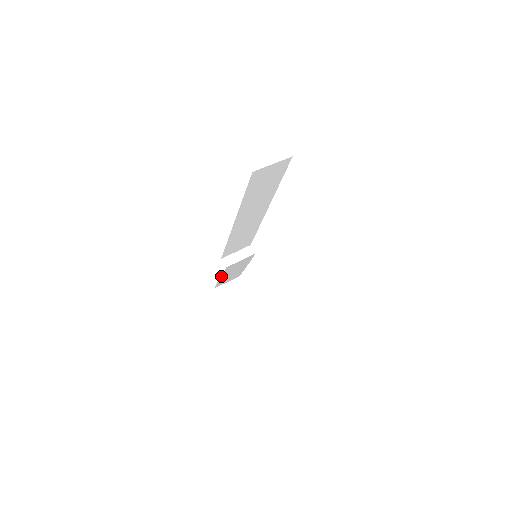
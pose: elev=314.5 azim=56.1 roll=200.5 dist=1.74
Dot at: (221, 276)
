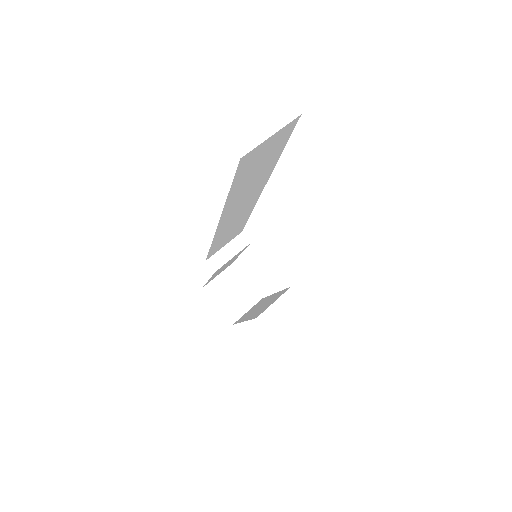
Dot at: occluded
